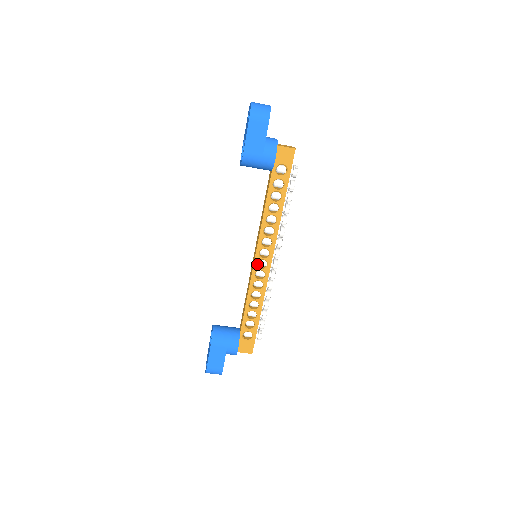
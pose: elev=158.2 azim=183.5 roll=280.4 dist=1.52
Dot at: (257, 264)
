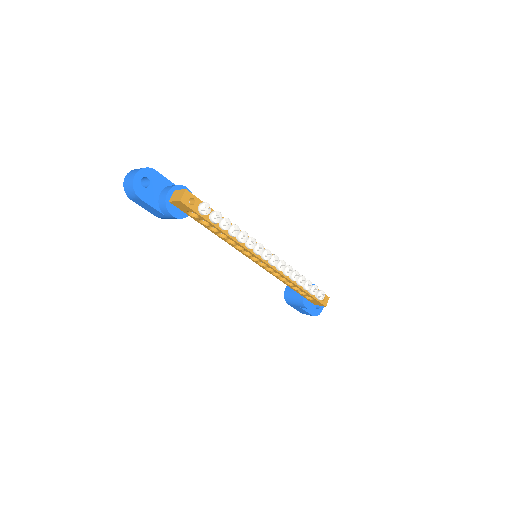
Dot at: occluded
